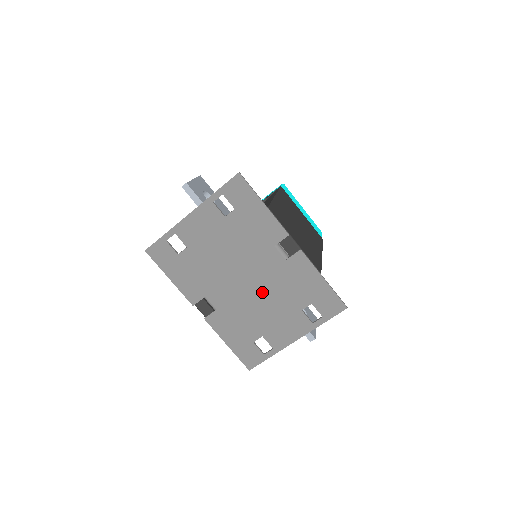
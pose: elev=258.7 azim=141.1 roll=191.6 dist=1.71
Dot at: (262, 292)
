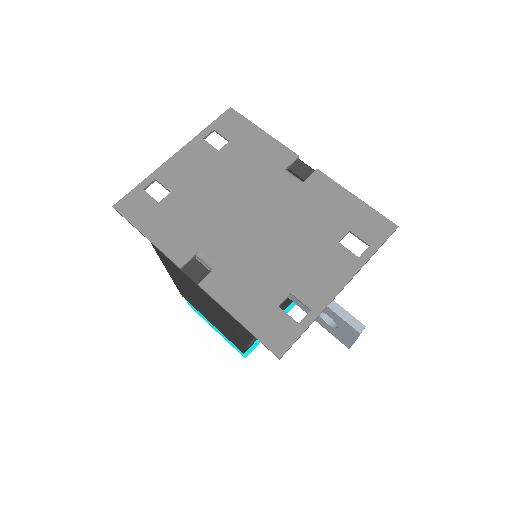
Dot at: (278, 229)
